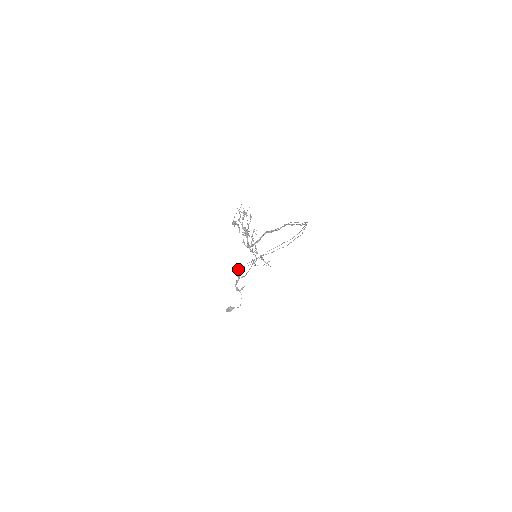
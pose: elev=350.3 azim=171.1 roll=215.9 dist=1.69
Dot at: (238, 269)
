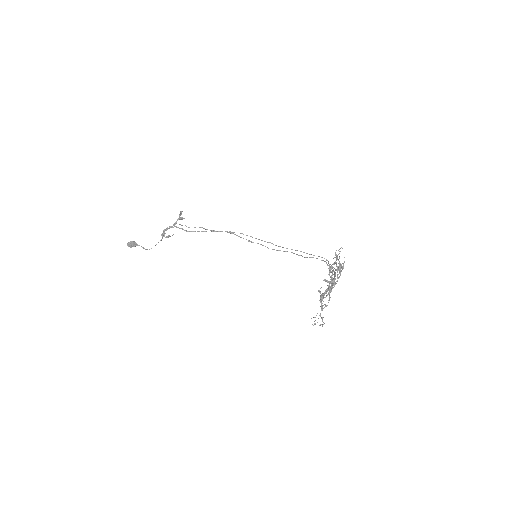
Dot at: (180, 215)
